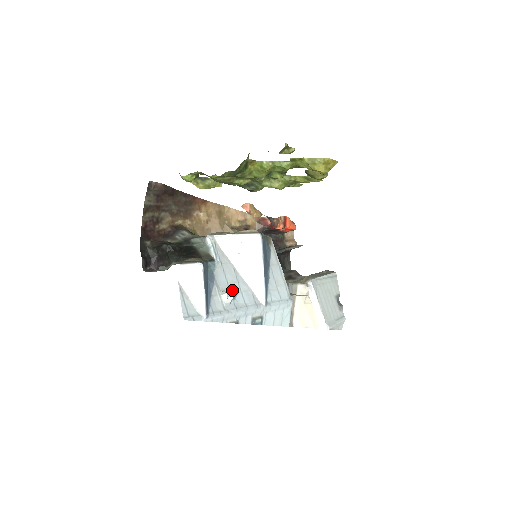
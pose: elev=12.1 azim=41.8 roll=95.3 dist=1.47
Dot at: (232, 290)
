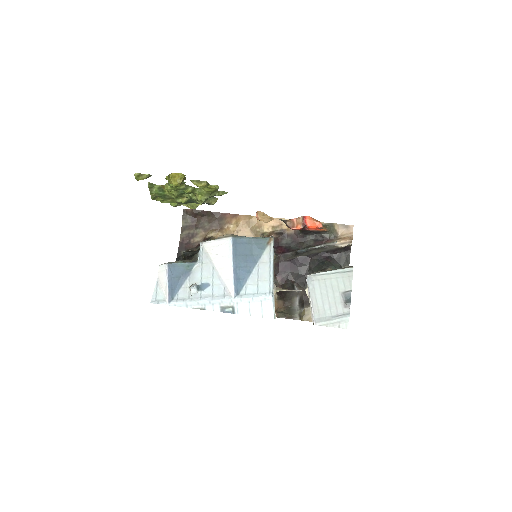
Dot at: (204, 284)
